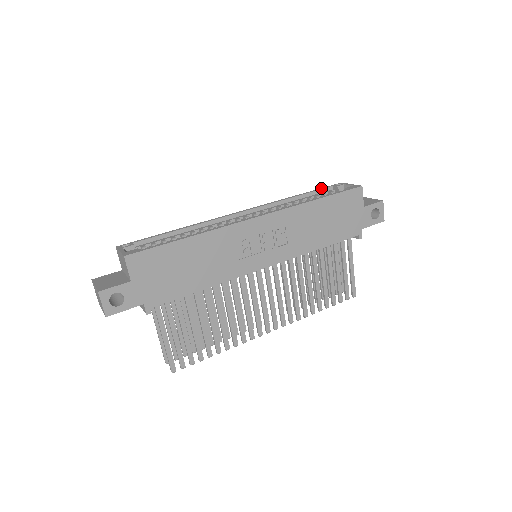
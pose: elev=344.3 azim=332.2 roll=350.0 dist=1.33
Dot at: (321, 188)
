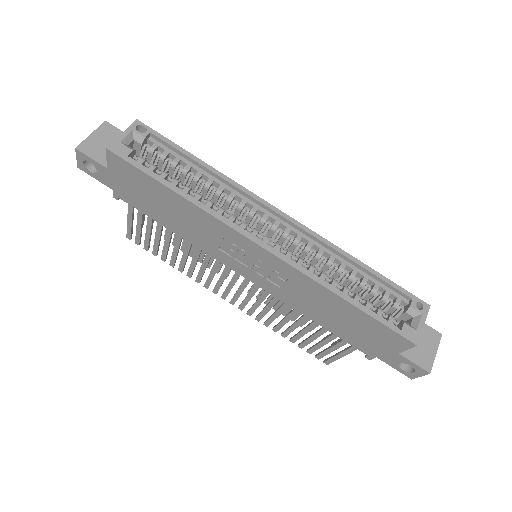
Dot at: (397, 285)
